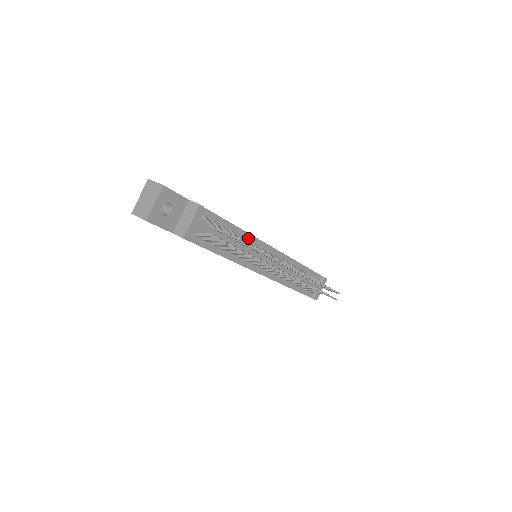
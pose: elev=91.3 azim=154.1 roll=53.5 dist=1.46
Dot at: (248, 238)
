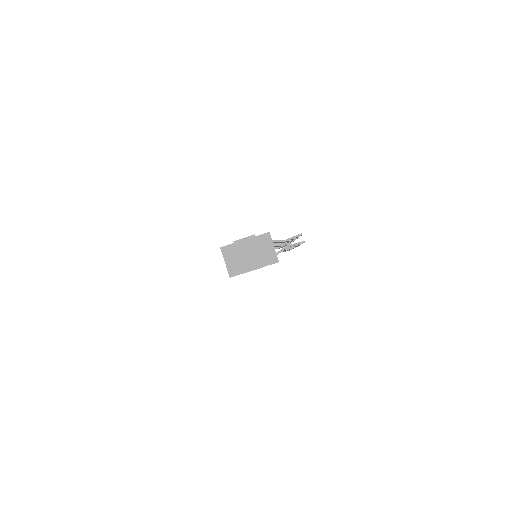
Dot at: occluded
